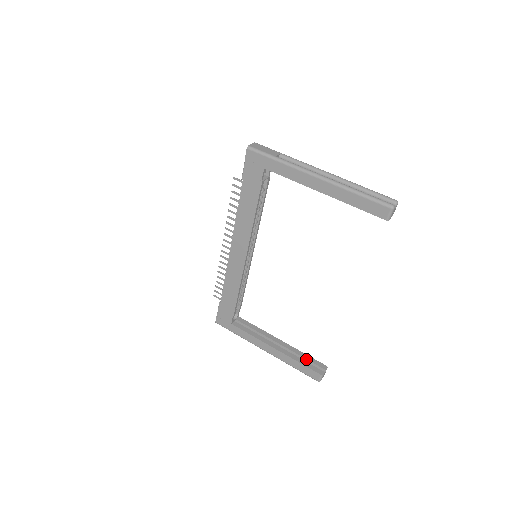
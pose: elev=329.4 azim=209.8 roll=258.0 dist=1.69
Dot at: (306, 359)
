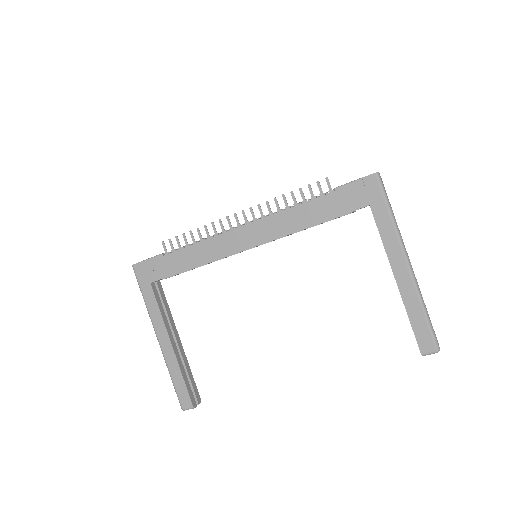
Dot at: (190, 379)
